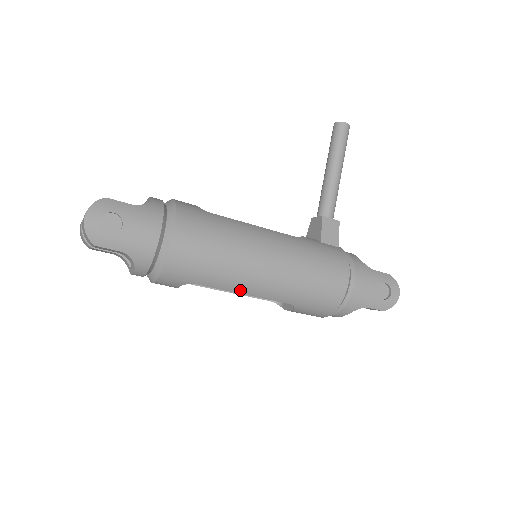
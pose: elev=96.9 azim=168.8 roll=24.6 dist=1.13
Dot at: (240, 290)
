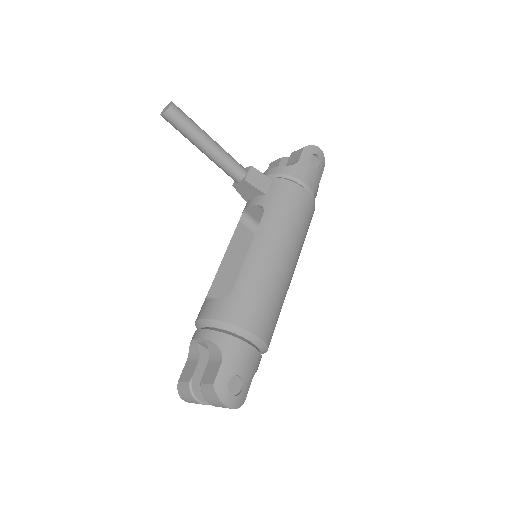
Dot at: occluded
